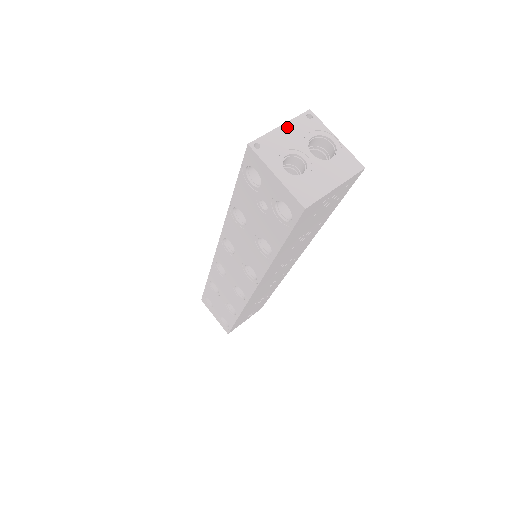
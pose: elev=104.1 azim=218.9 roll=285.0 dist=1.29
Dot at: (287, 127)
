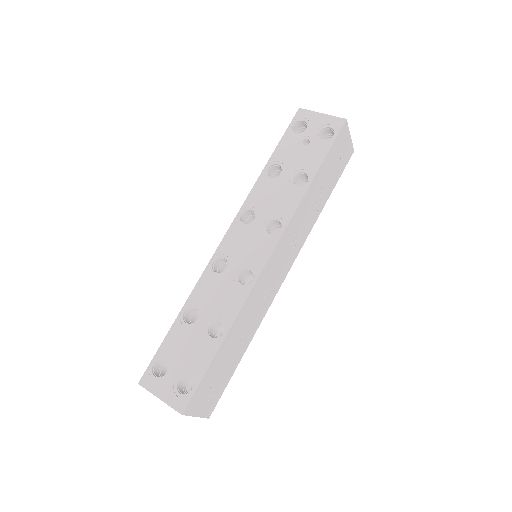
Dot at: occluded
